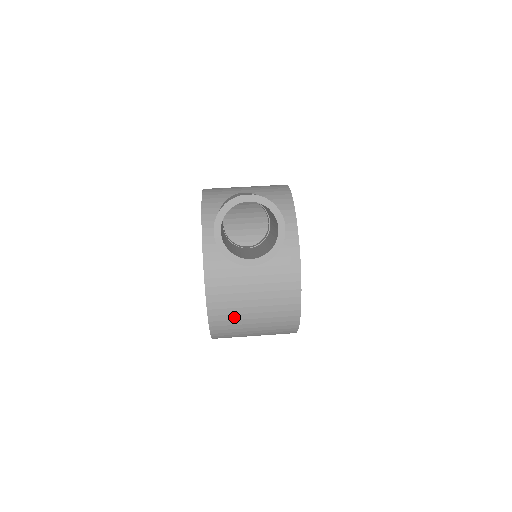
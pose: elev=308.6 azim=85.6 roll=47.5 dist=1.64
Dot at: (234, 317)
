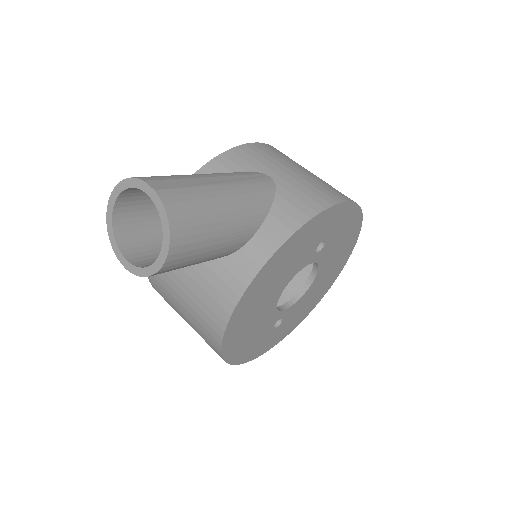
Dot at: (168, 298)
